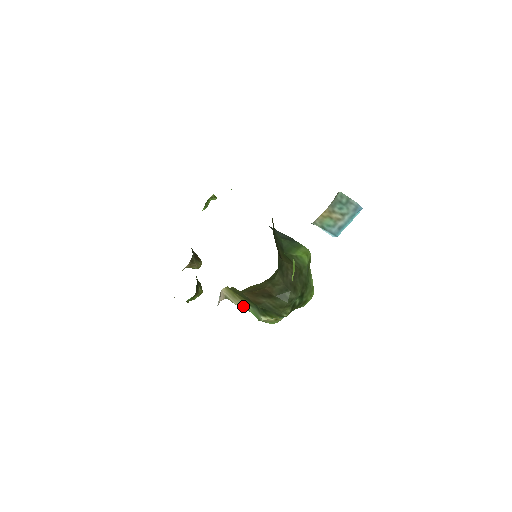
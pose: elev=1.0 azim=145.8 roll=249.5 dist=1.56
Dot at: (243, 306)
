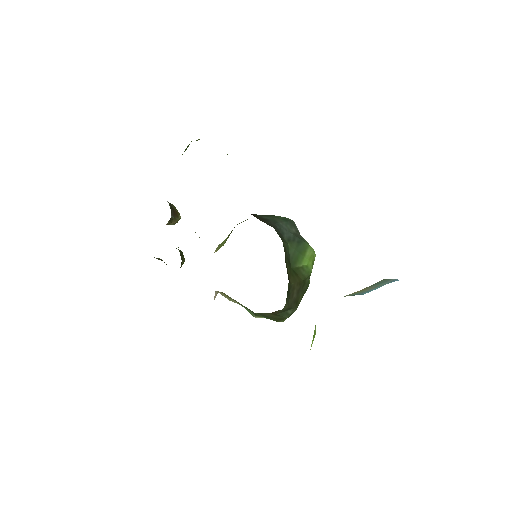
Dot at: occluded
